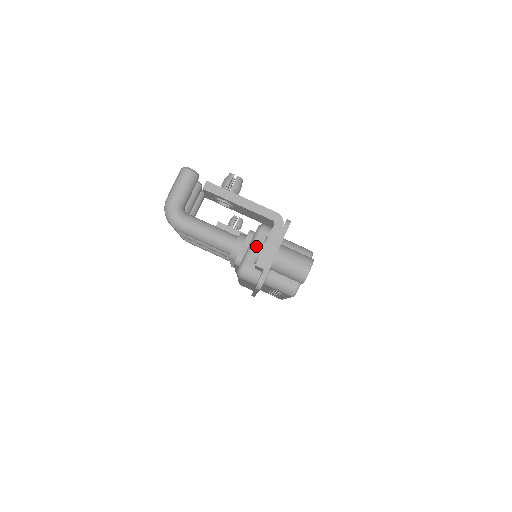
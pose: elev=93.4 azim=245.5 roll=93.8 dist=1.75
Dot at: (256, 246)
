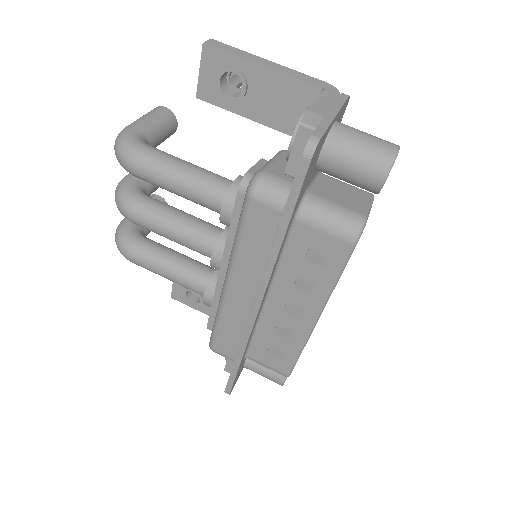
Dot at: (281, 160)
